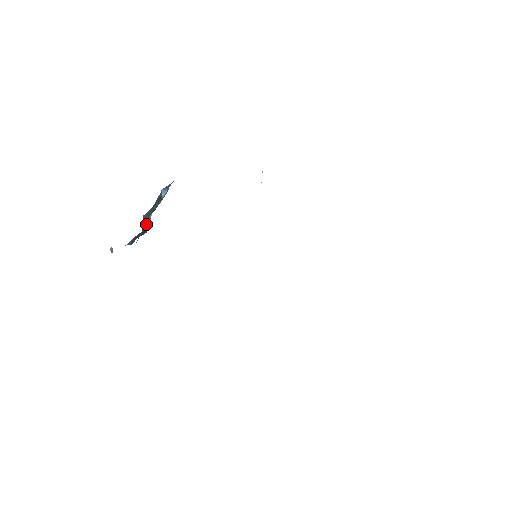
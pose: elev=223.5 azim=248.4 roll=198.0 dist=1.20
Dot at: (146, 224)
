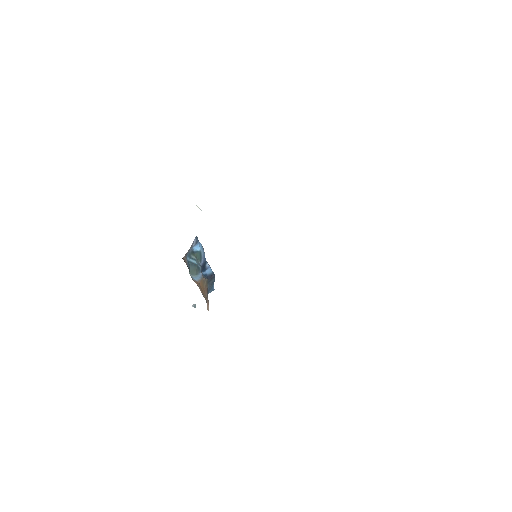
Dot at: (209, 273)
